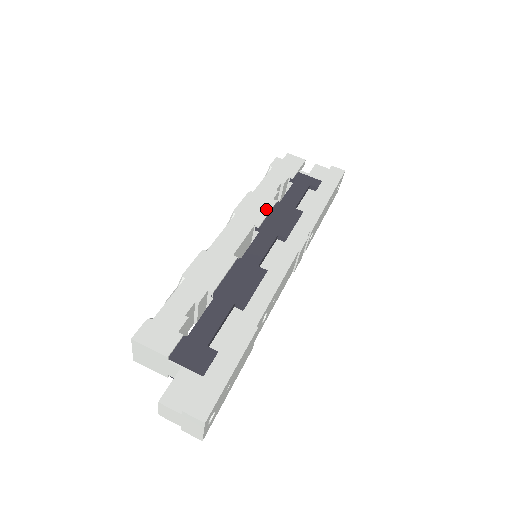
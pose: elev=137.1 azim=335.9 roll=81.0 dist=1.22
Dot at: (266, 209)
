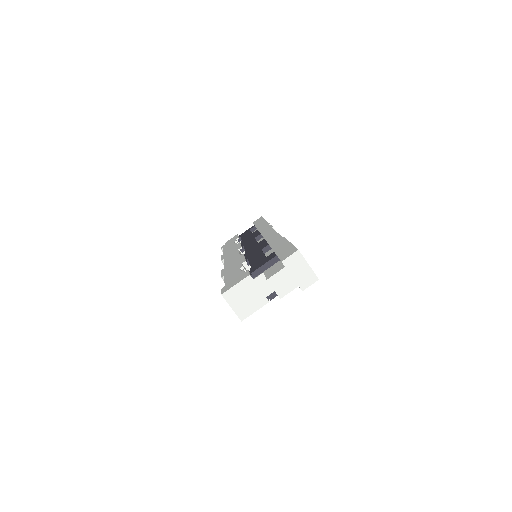
Dot at: (237, 246)
